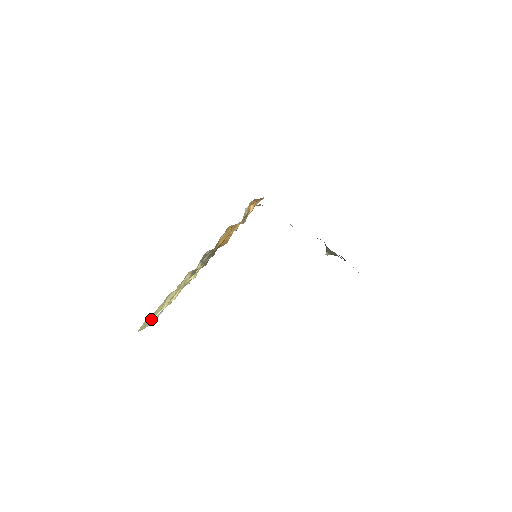
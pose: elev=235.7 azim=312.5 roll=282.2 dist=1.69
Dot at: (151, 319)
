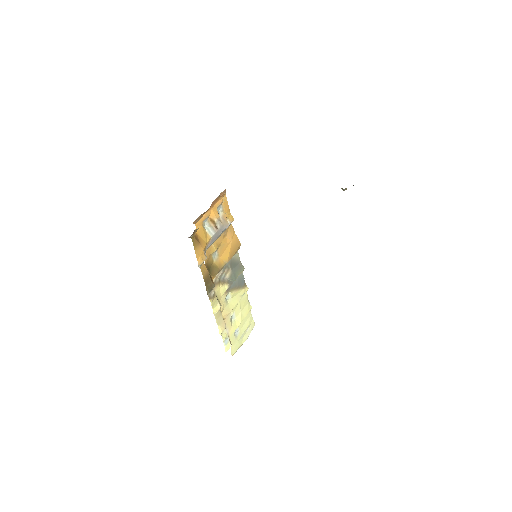
Dot at: (242, 333)
